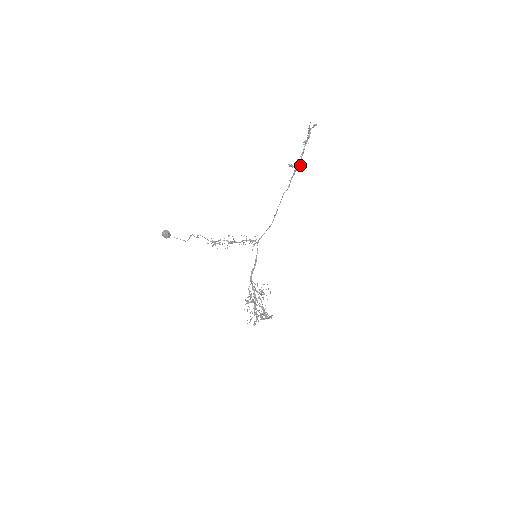
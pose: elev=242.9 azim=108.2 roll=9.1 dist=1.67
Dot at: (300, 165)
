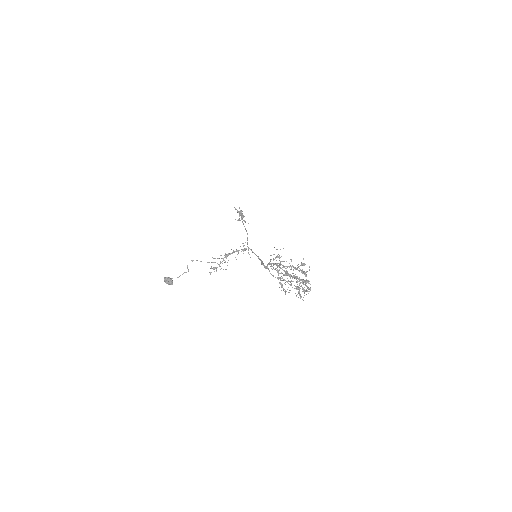
Dot at: occluded
